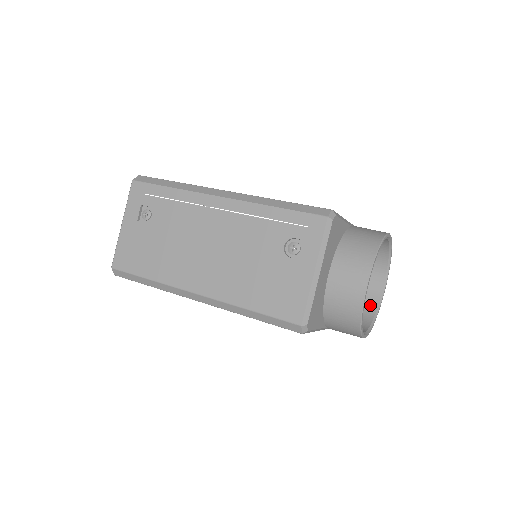
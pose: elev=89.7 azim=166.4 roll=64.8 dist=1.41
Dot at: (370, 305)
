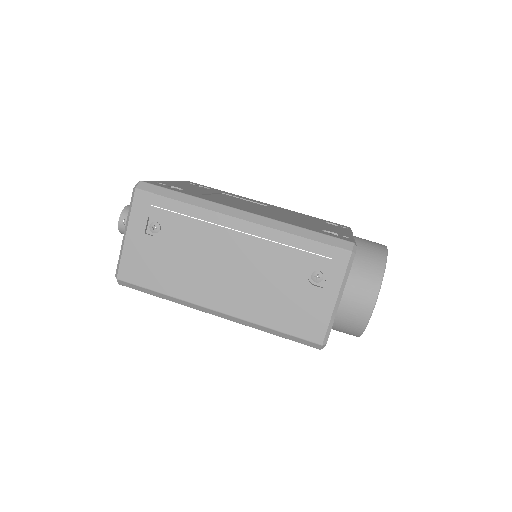
Dot at: occluded
